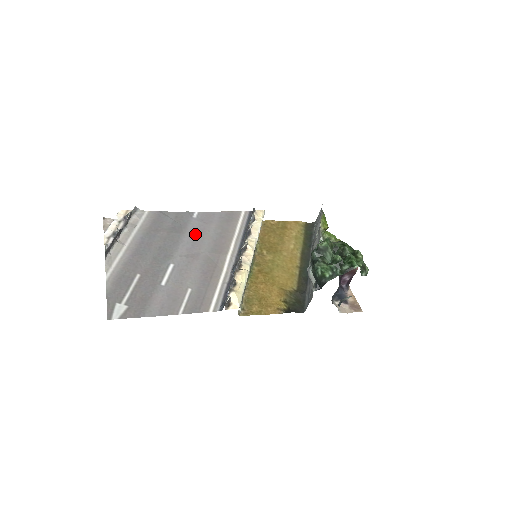
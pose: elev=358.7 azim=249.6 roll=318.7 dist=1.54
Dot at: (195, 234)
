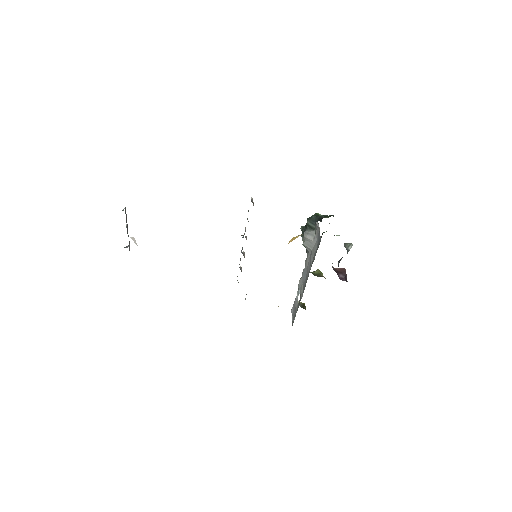
Dot at: occluded
